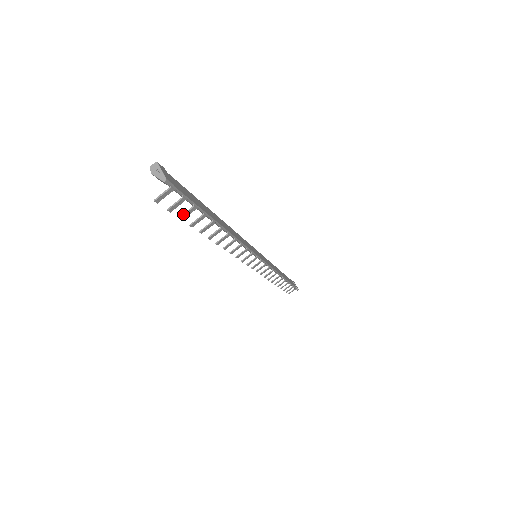
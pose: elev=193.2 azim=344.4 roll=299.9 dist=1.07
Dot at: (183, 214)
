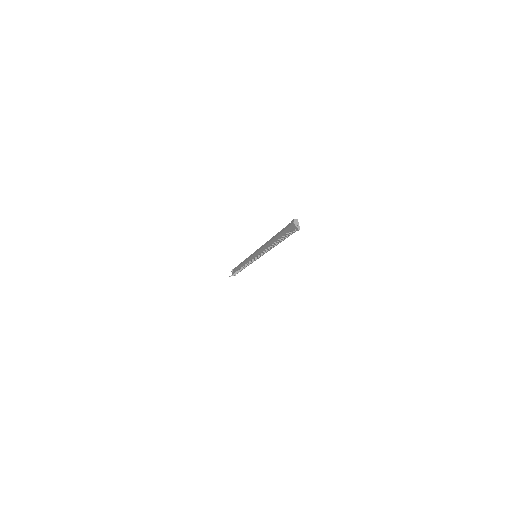
Dot at: (281, 239)
